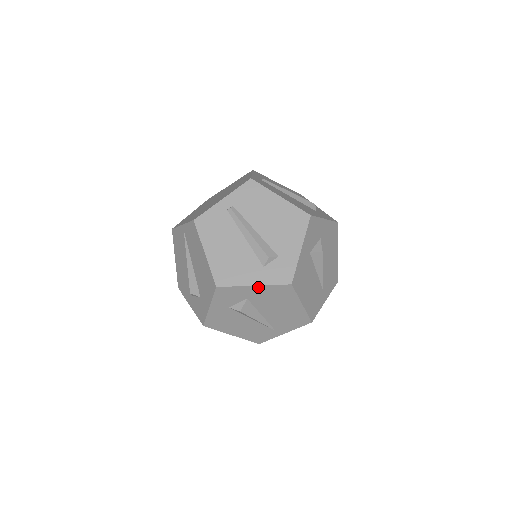
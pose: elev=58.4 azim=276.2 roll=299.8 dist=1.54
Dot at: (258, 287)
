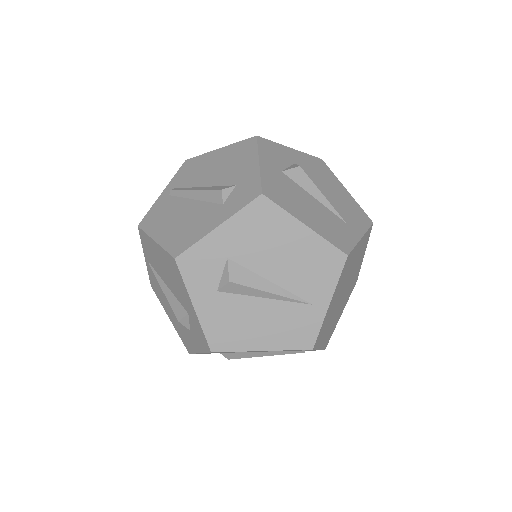
Dot at: (225, 226)
